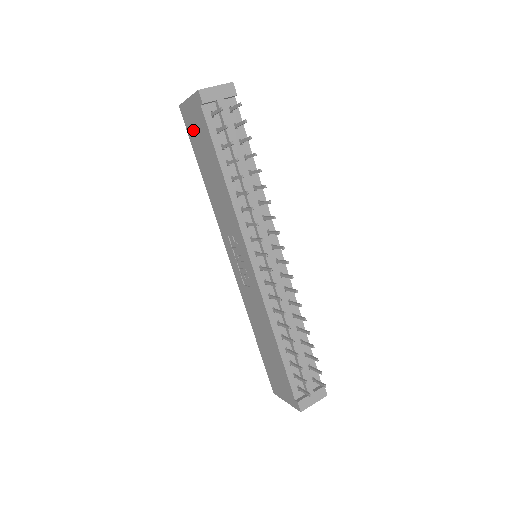
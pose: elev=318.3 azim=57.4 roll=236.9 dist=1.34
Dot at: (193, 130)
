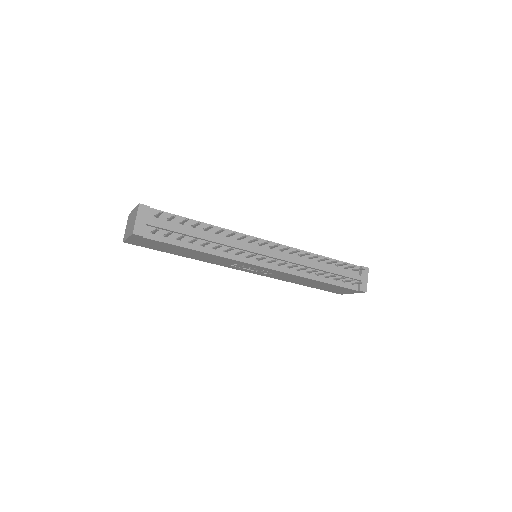
Dot at: (148, 246)
